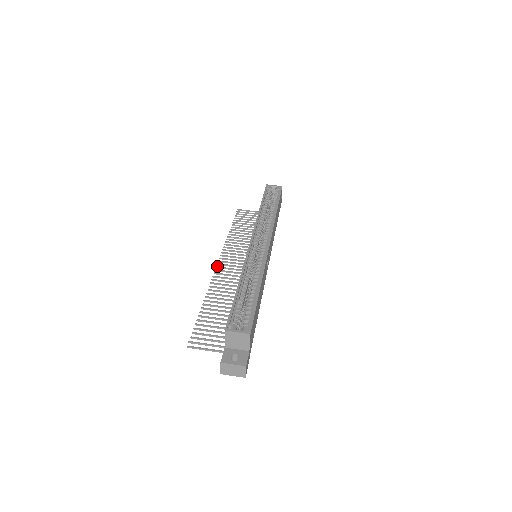
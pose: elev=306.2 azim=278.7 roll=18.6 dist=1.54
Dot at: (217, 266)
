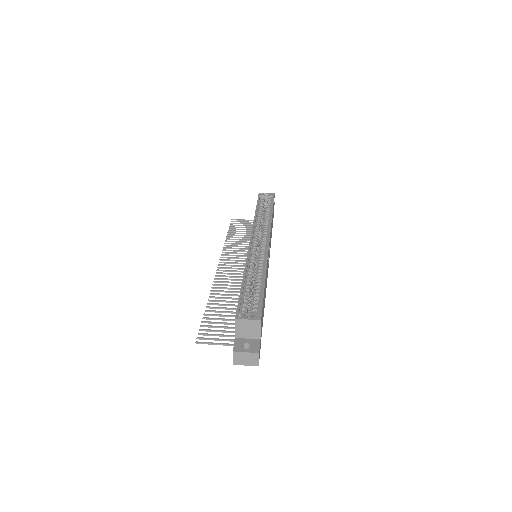
Dot at: (217, 269)
